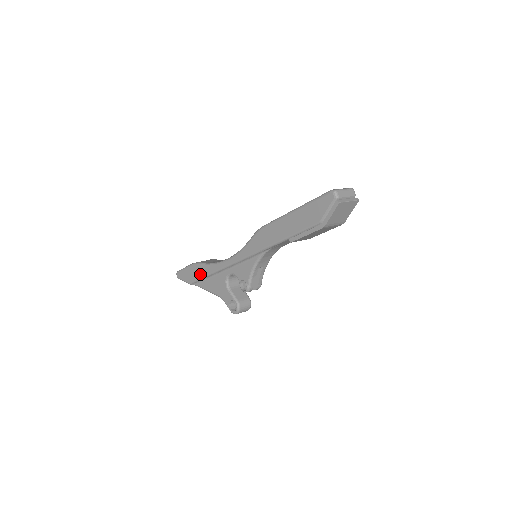
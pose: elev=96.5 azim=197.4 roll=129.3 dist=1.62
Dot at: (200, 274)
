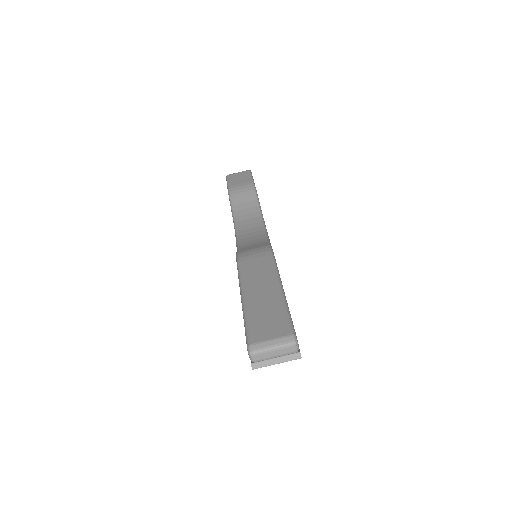
Dot at: occluded
